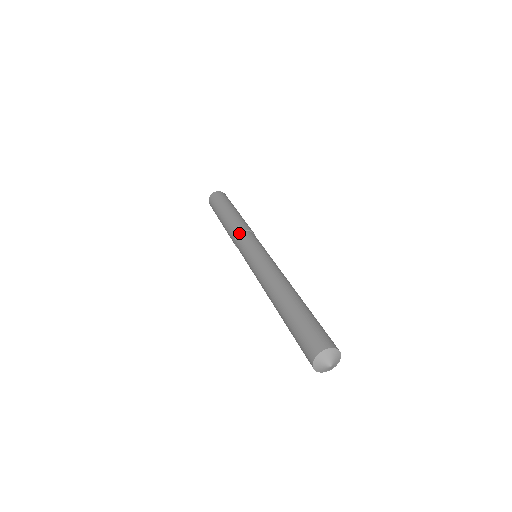
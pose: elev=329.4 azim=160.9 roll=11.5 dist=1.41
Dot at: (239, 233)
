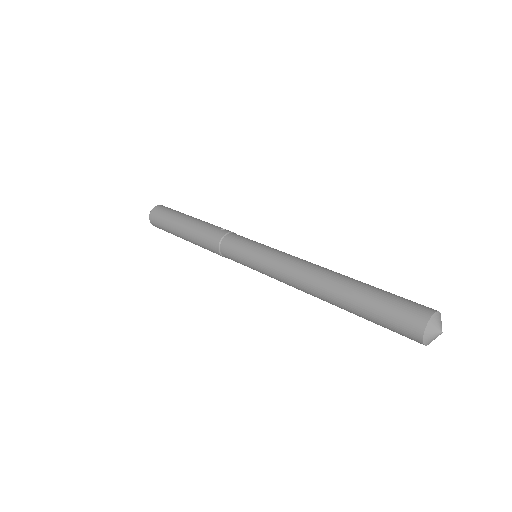
Dot at: (226, 234)
